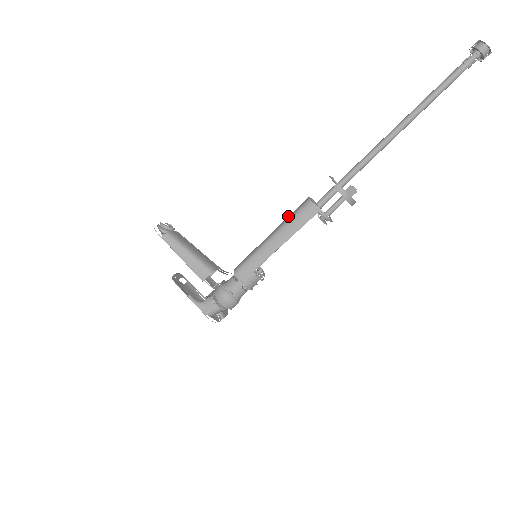
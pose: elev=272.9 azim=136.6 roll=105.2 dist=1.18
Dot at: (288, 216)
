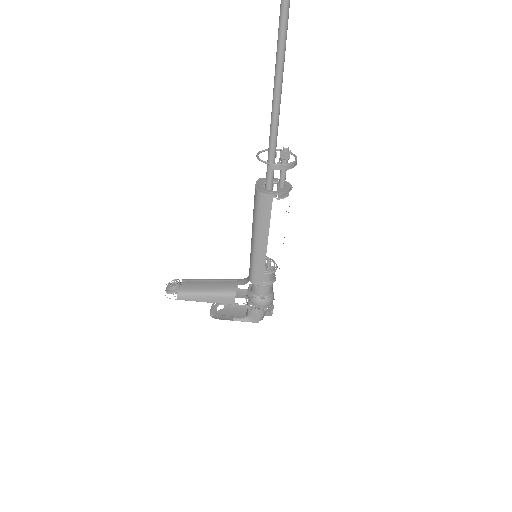
Dot at: (253, 213)
